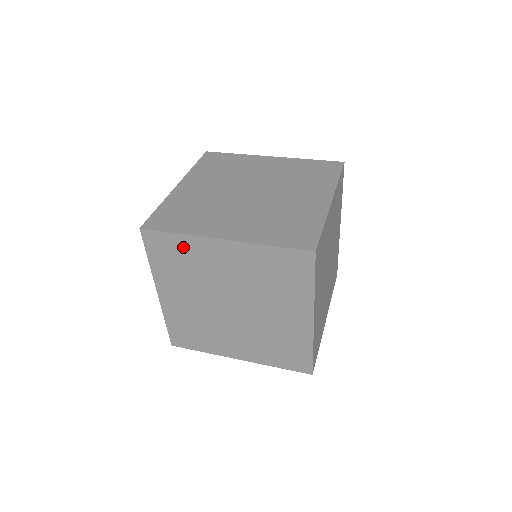
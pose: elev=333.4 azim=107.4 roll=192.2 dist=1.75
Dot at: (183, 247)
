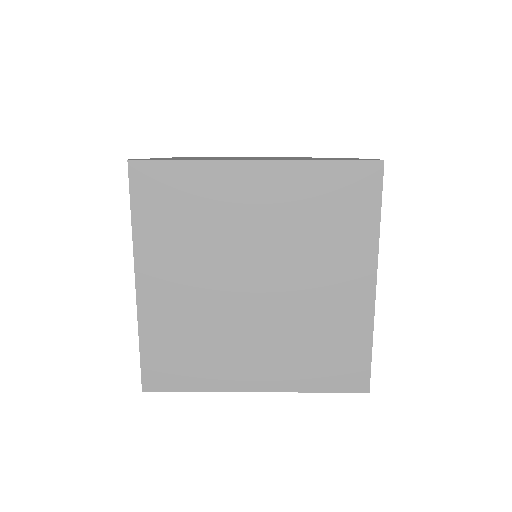
Dot at: occluded
